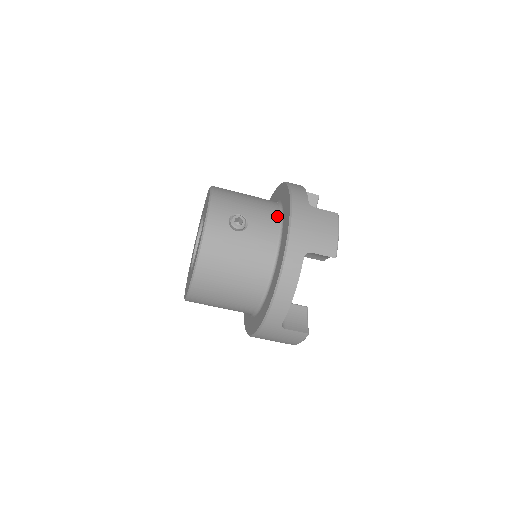
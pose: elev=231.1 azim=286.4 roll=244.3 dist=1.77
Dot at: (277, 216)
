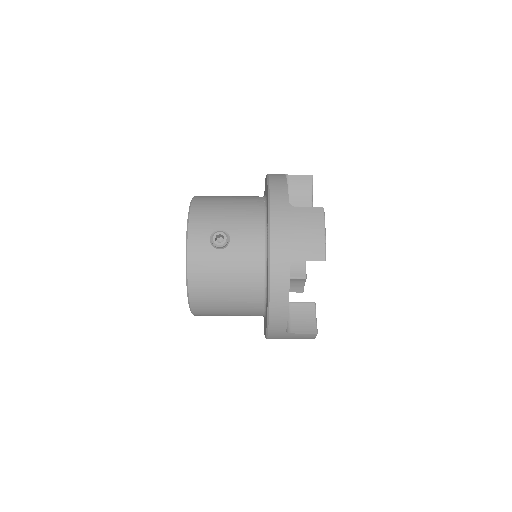
Dot at: (261, 221)
